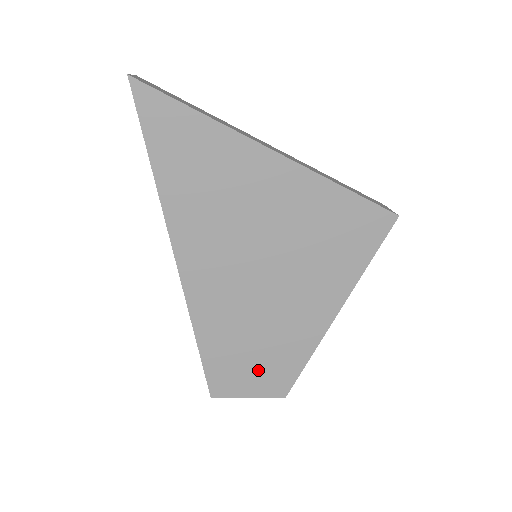
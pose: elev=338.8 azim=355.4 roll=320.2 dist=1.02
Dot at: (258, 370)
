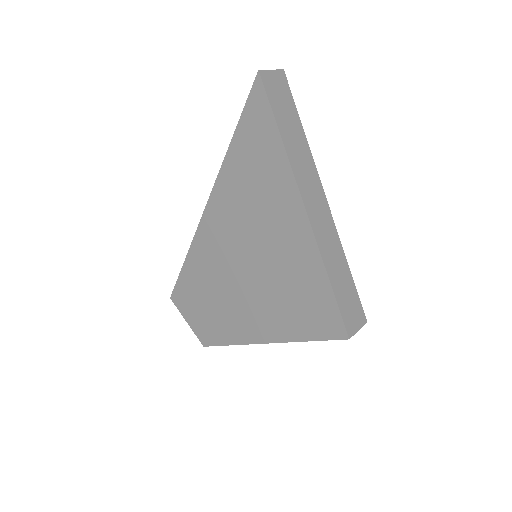
Dot at: (202, 315)
